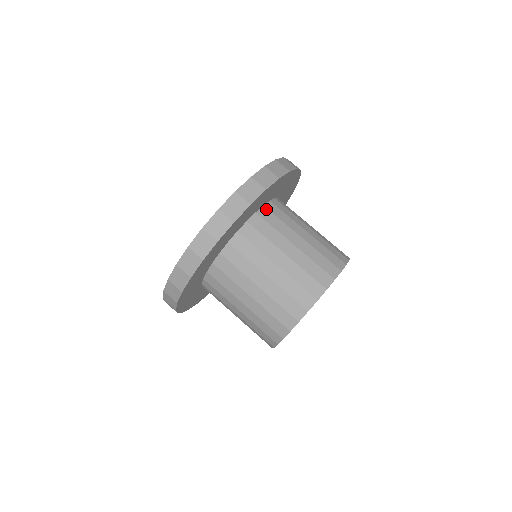
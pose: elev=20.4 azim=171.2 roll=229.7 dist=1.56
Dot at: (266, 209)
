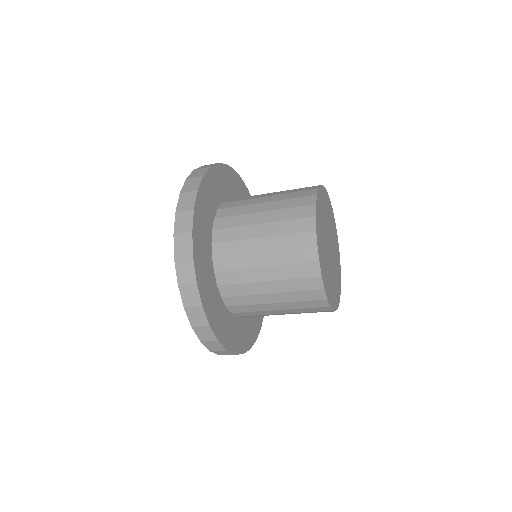
Dot at: (229, 200)
